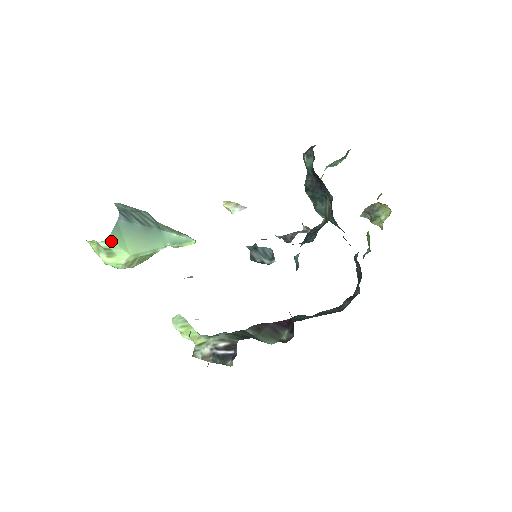
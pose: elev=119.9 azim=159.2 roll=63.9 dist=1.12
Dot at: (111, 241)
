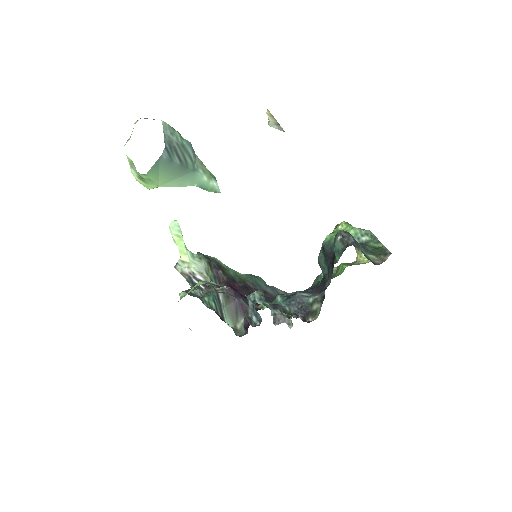
Dot at: (147, 176)
